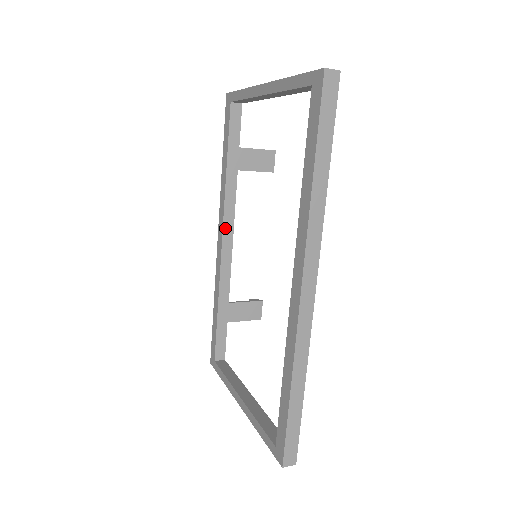
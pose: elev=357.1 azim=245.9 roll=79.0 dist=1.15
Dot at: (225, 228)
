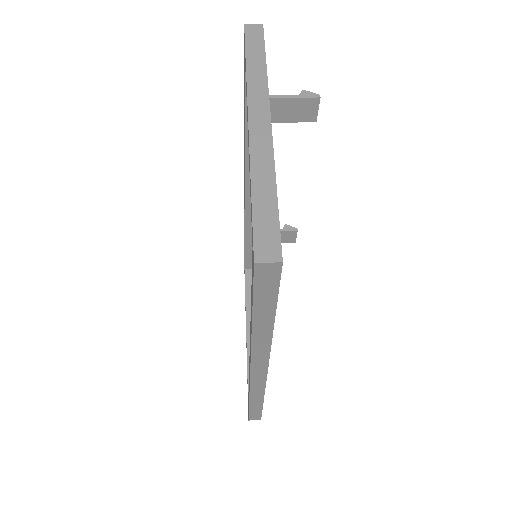
Dot at: (247, 181)
